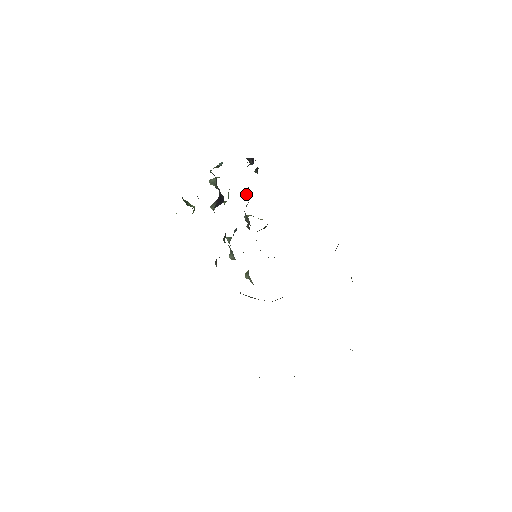
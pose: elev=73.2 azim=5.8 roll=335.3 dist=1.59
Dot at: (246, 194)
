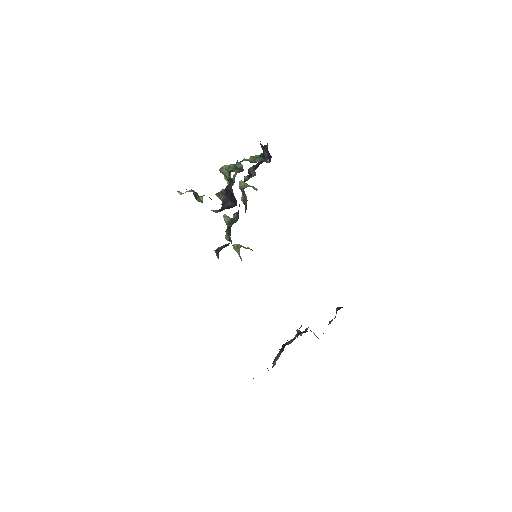
Dot at: (248, 171)
